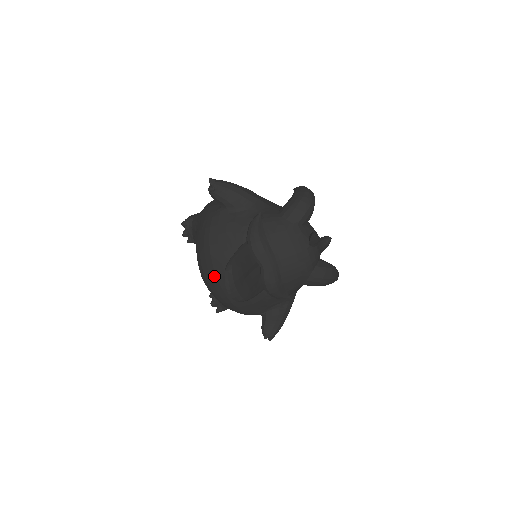
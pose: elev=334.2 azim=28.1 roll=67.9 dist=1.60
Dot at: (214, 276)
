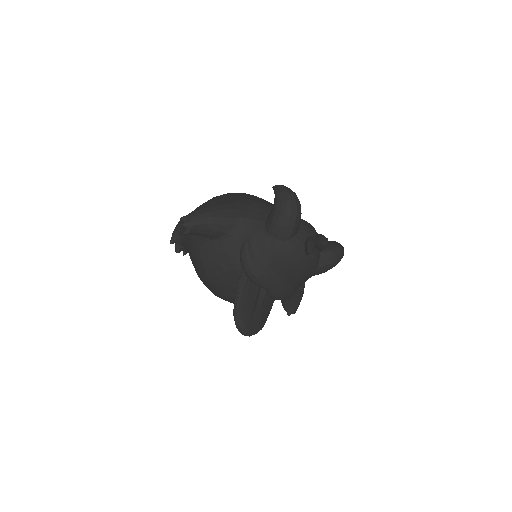
Dot at: (223, 297)
